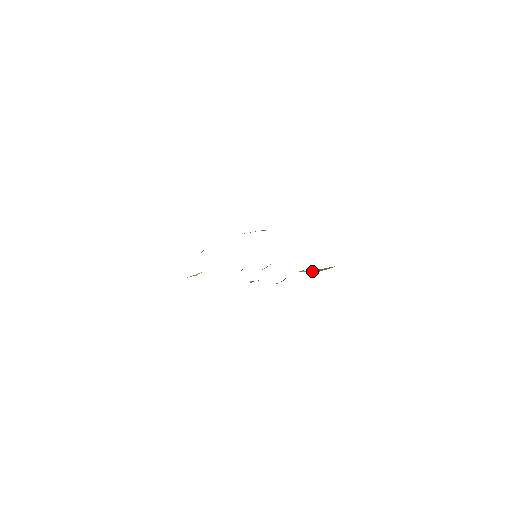
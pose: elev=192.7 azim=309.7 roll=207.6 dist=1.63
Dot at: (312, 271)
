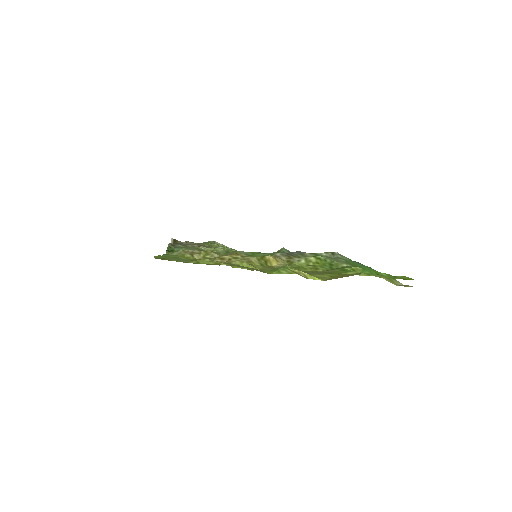
Dot at: (214, 242)
